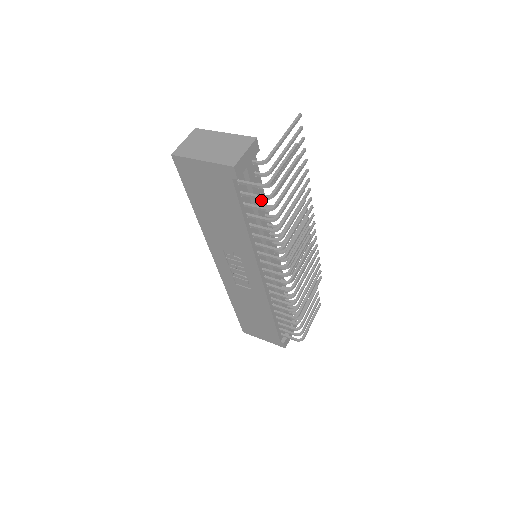
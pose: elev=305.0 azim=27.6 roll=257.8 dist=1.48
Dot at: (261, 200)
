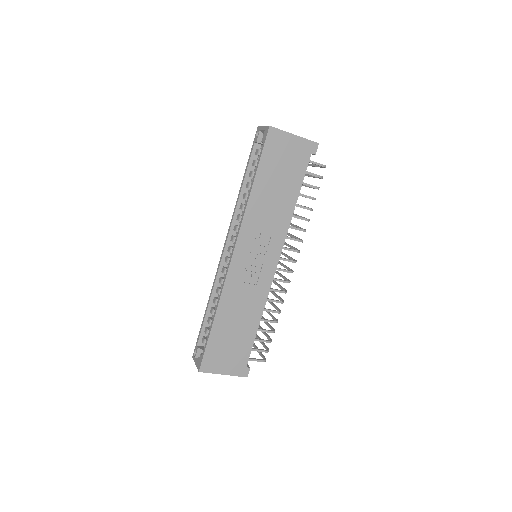
Dot at: occluded
